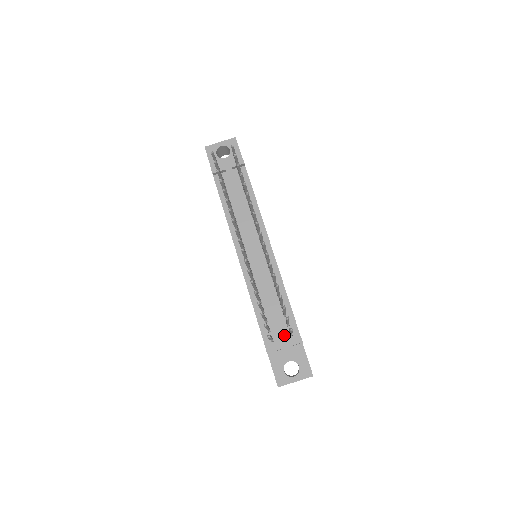
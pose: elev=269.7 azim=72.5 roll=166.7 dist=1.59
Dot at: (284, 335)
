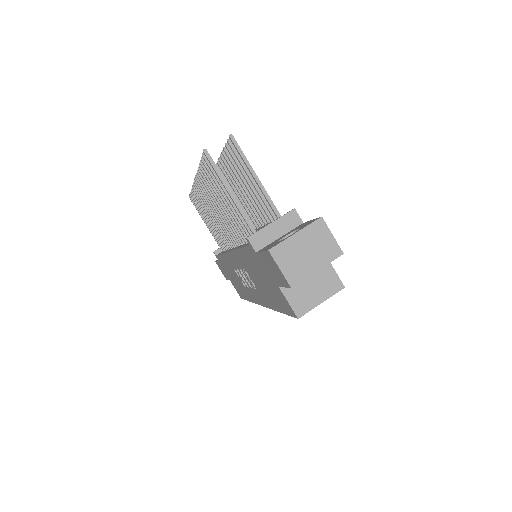
Dot at: (270, 222)
